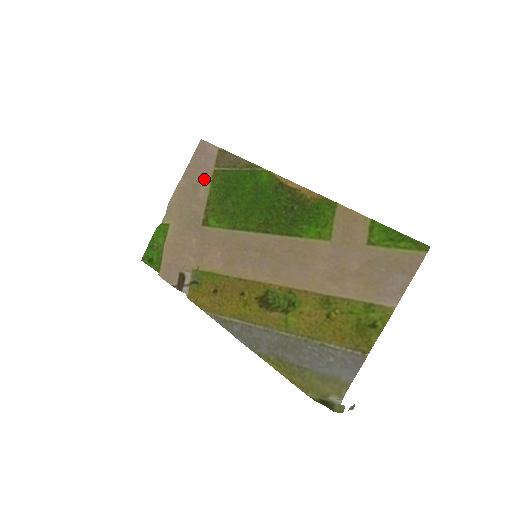
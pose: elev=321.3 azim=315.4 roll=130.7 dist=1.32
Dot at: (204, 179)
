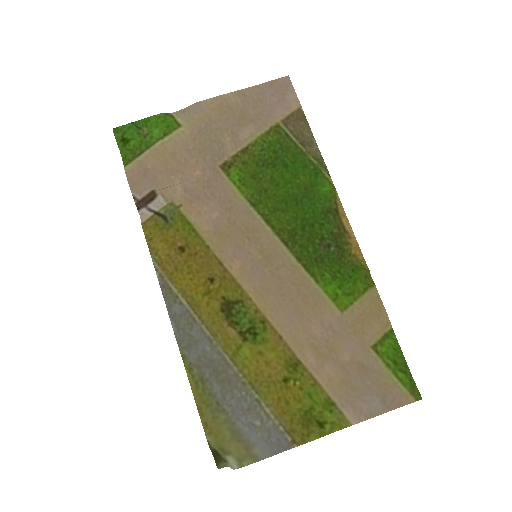
Dot at: (260, 121)
